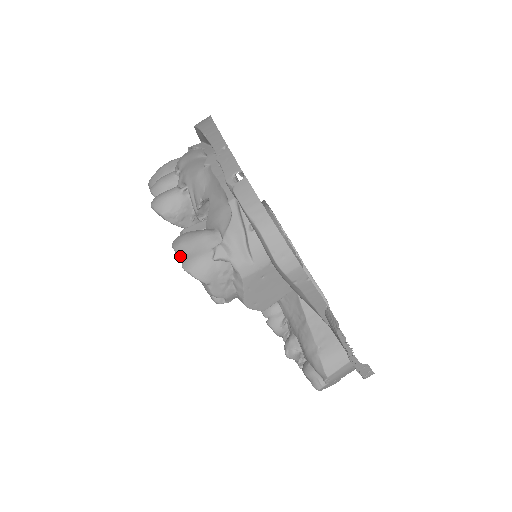
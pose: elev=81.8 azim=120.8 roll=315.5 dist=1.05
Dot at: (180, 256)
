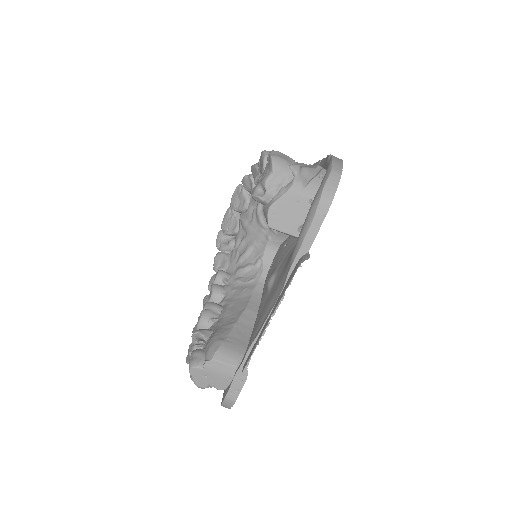
Dot at: (273, 153)
